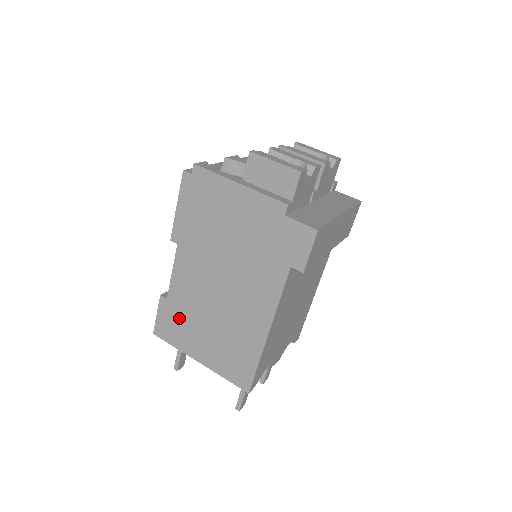
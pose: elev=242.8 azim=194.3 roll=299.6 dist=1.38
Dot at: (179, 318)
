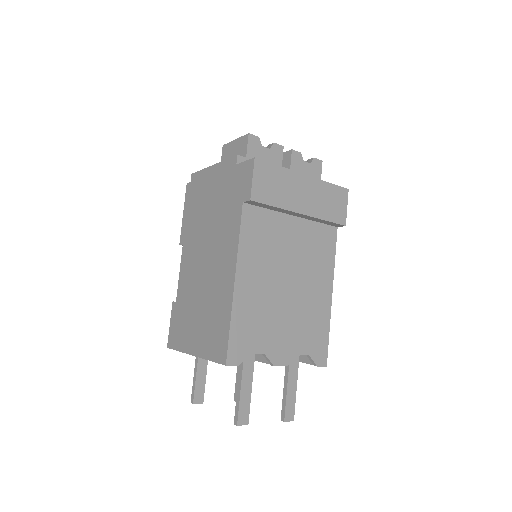
Dot at: (182, 315)
